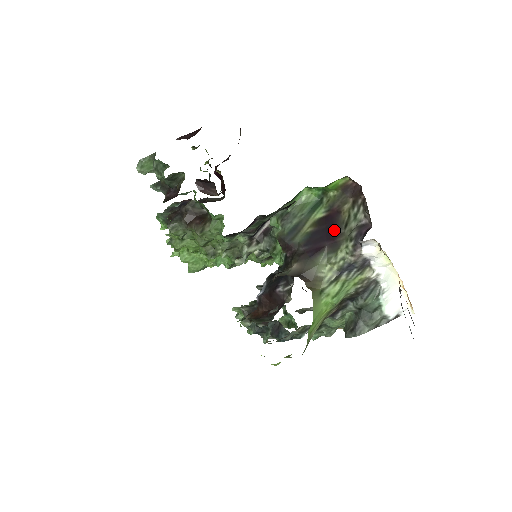
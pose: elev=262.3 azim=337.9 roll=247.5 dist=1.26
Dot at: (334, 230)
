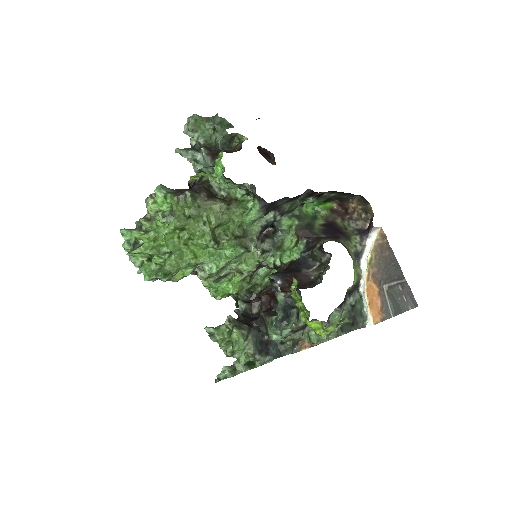
Dot at: (339, 230)
